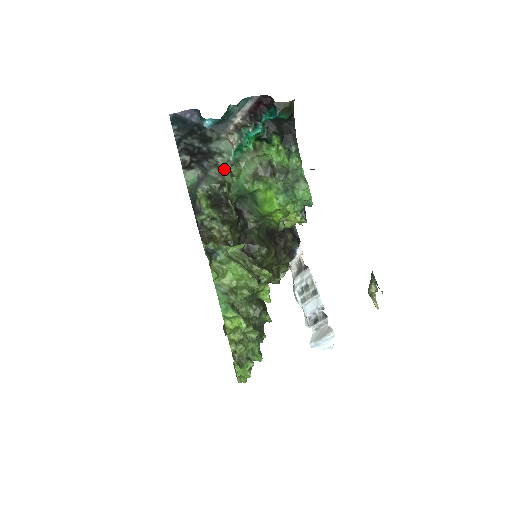
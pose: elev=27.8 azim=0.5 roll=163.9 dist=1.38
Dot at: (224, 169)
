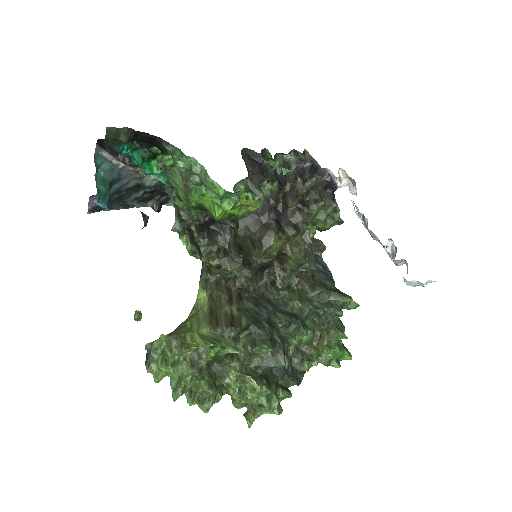
Dot at: occluded
